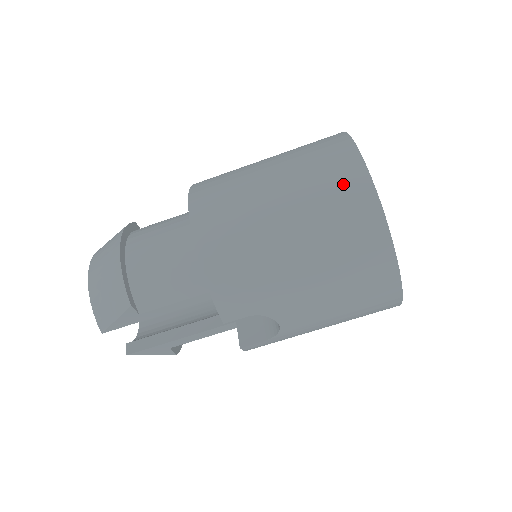
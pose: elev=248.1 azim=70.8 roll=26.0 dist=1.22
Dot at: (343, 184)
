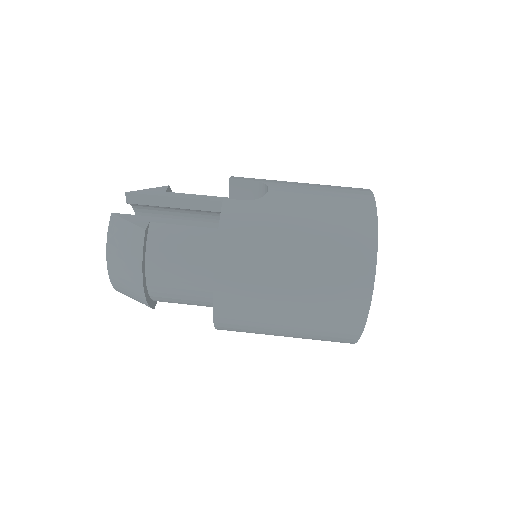
Dot at: occluded
